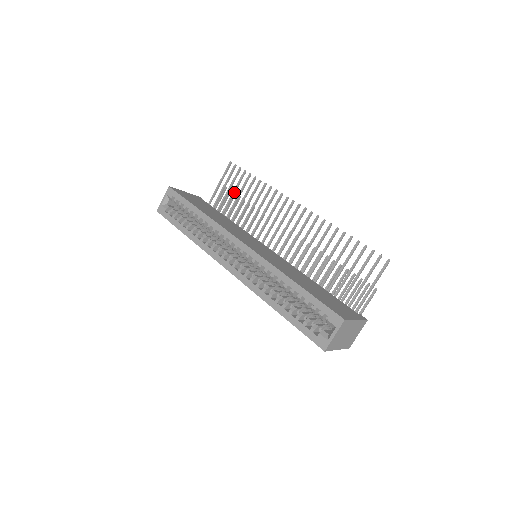
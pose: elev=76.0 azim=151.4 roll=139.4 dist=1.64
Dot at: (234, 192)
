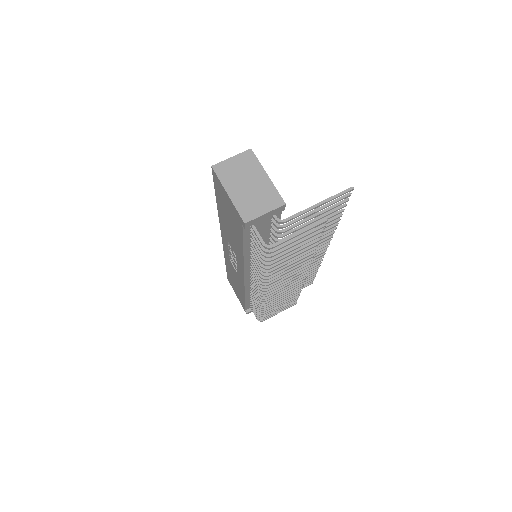
Dot at: occluded
